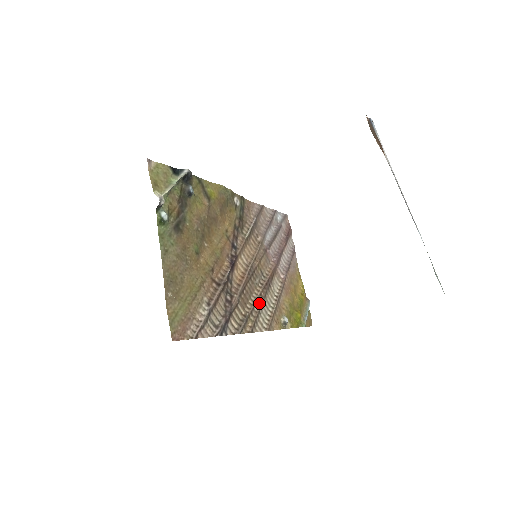
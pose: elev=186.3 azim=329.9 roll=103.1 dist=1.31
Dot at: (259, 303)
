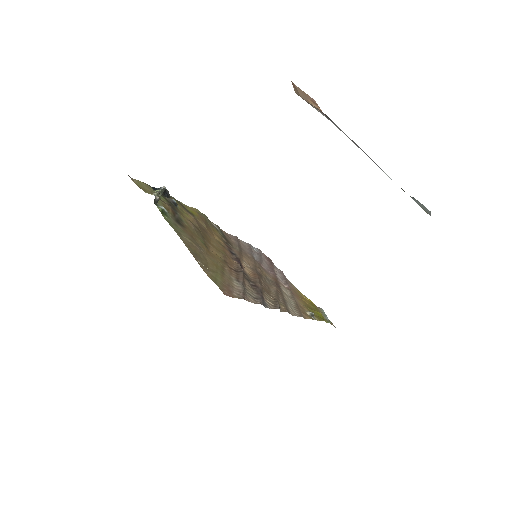
Dot at: (280, 296)
